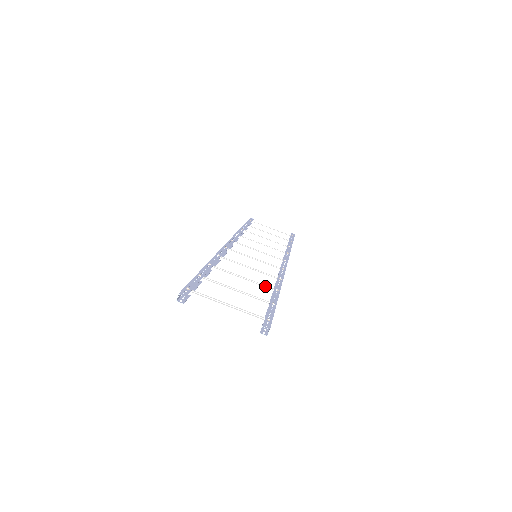
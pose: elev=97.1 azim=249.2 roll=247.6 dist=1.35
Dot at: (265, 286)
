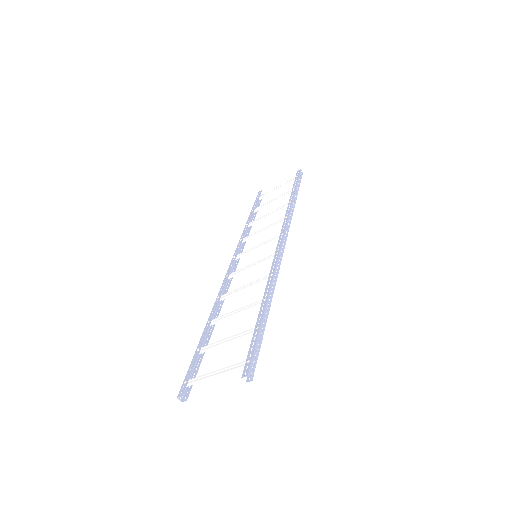
Dot at: (255, 303)
